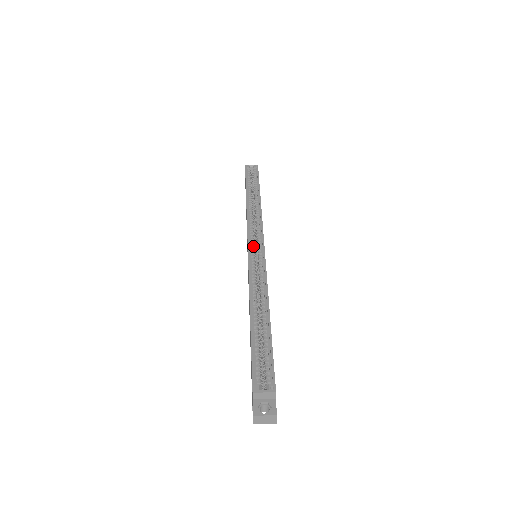
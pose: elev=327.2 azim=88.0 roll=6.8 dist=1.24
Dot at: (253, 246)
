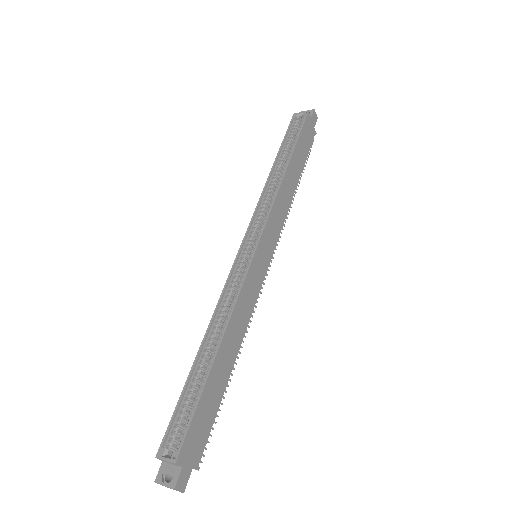
Dot at: (247, 246)
